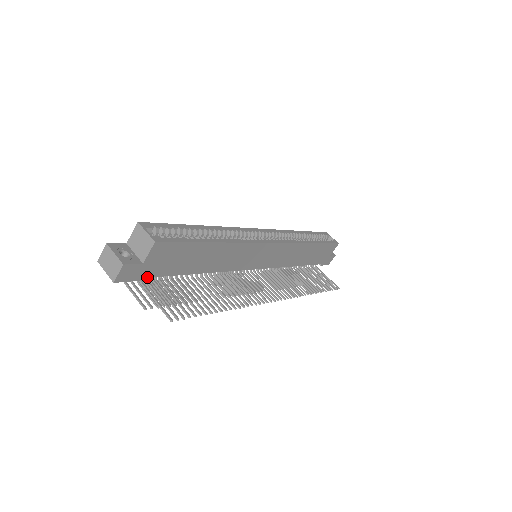
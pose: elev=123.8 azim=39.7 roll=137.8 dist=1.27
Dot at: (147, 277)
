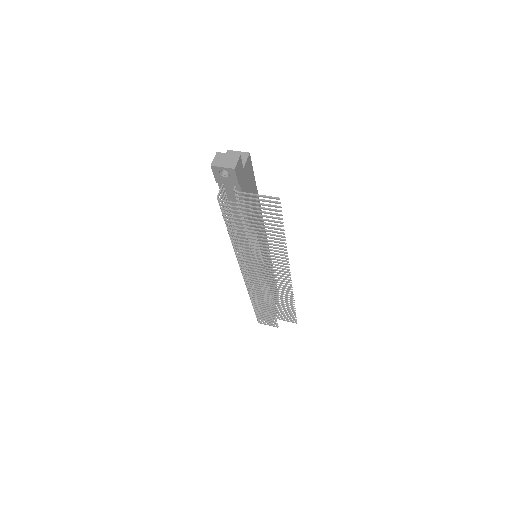
Dot at: (241, 188)
